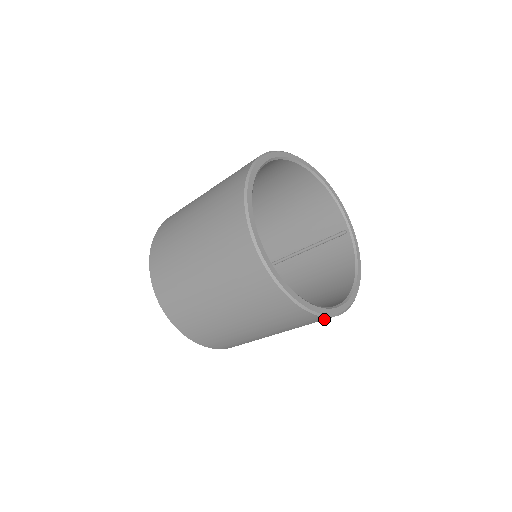
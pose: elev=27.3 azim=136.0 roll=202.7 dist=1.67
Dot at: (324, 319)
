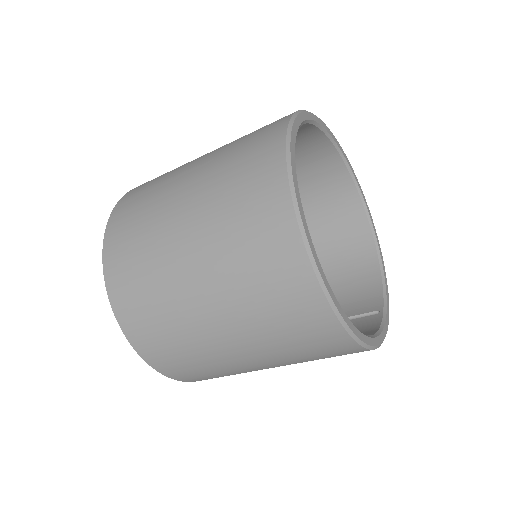
Dot at: (306, 293)
